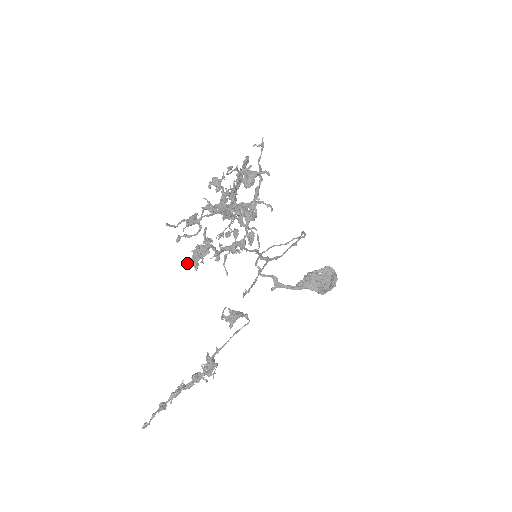
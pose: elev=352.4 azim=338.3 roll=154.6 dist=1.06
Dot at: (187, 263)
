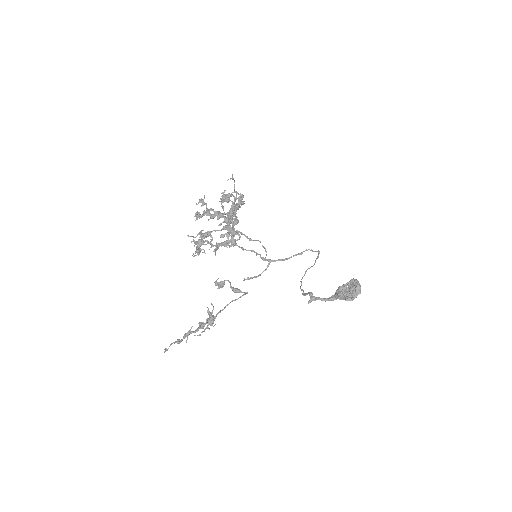
Dot at: (195, 253)
